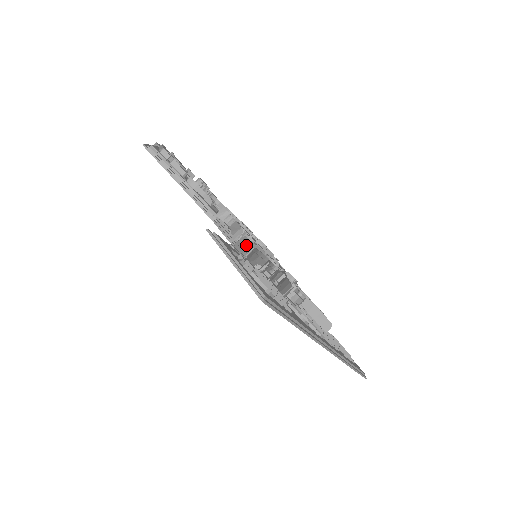
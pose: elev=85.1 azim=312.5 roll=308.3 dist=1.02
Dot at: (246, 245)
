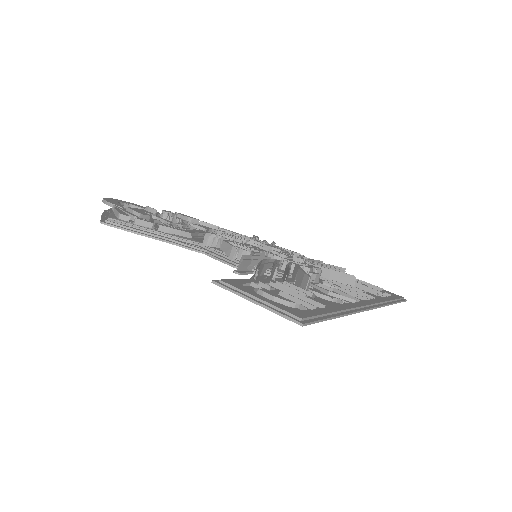
Dot at: (247, 262)
